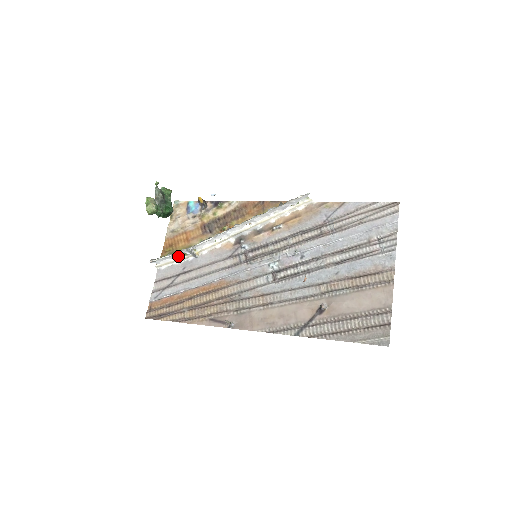
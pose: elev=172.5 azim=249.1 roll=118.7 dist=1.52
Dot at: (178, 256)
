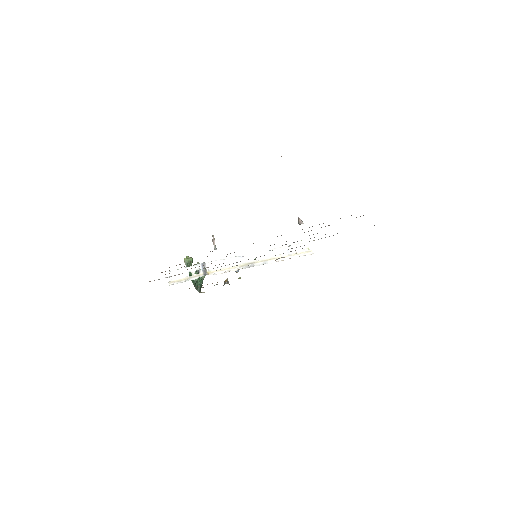
Dot at: (191, 278)
